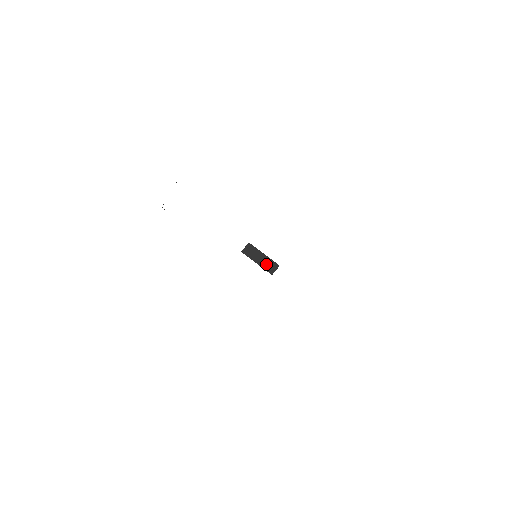
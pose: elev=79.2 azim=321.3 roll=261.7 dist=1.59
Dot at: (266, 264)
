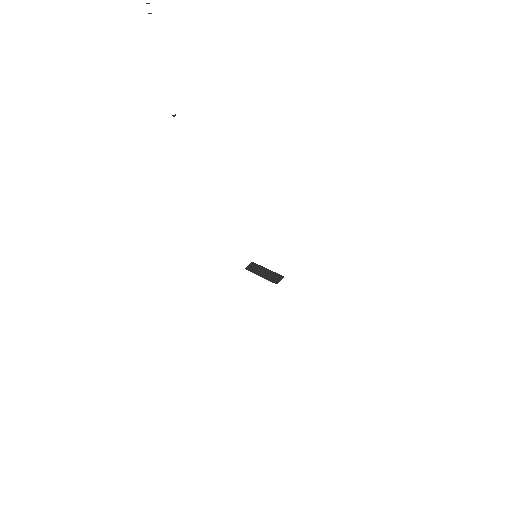
Dot at: (270, 276)
